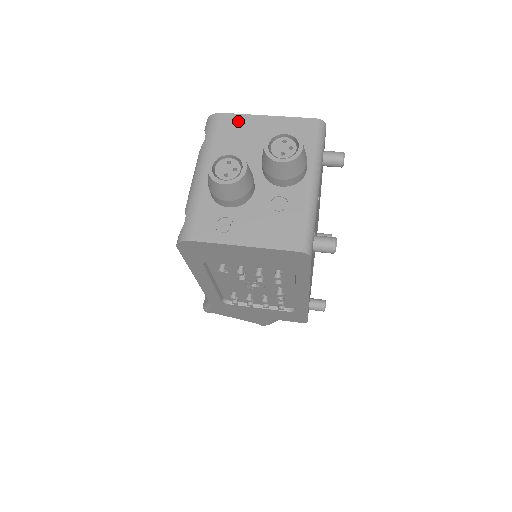
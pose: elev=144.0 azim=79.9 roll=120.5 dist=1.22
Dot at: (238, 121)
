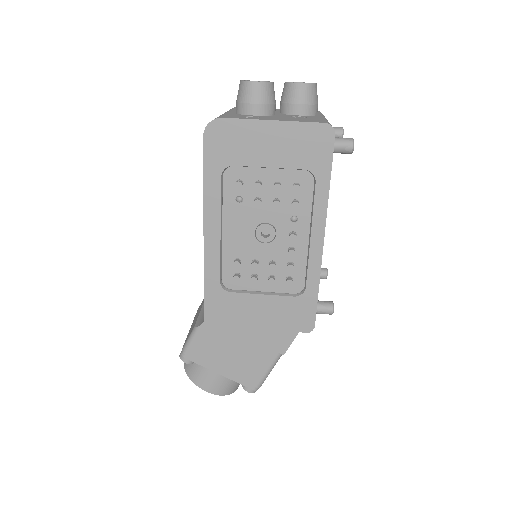
Dot at: occluded
